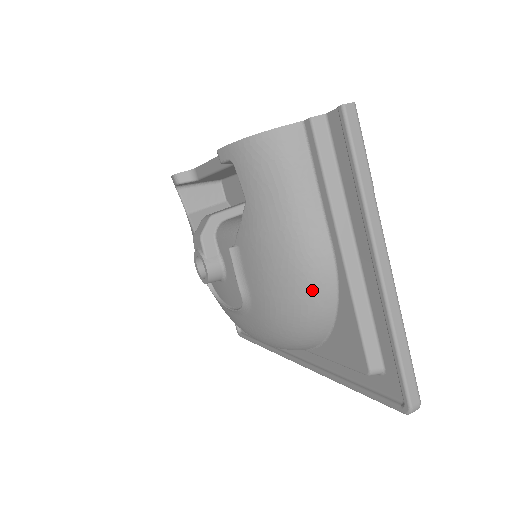
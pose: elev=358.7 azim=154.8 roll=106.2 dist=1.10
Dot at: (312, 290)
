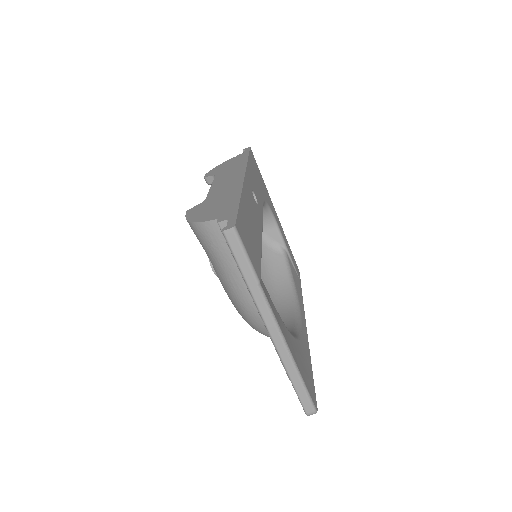
Dot at: (252, 321)
